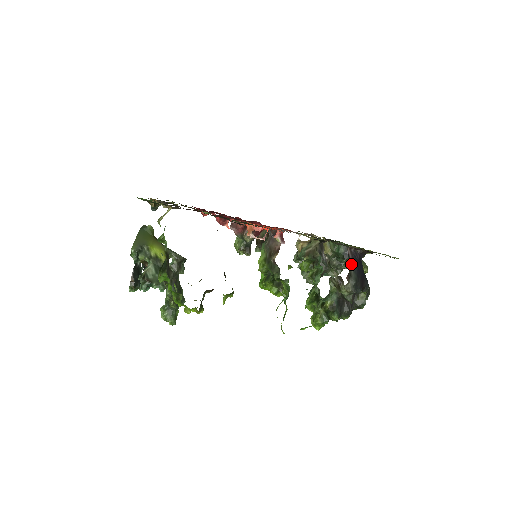
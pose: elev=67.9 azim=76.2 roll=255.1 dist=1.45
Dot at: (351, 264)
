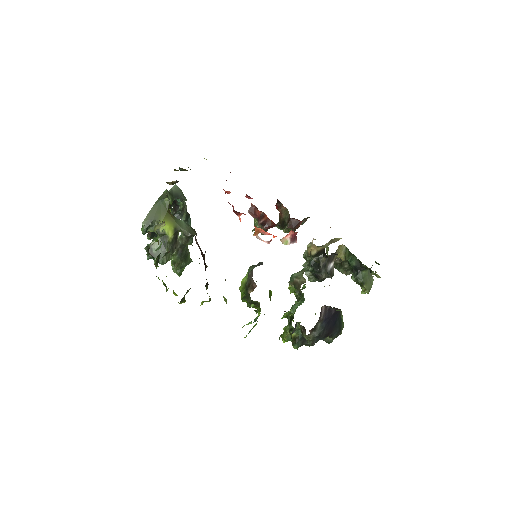
Dot at: (320, 320)
